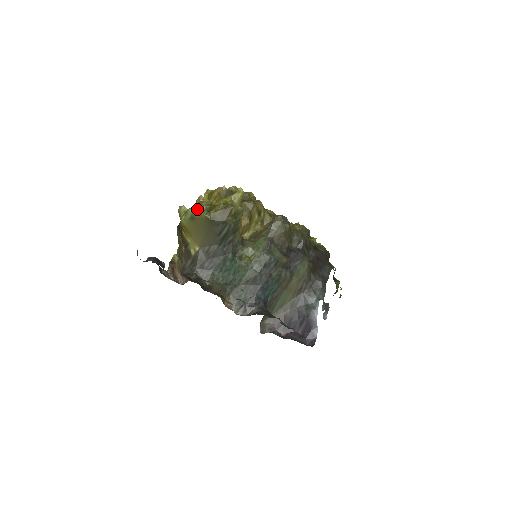
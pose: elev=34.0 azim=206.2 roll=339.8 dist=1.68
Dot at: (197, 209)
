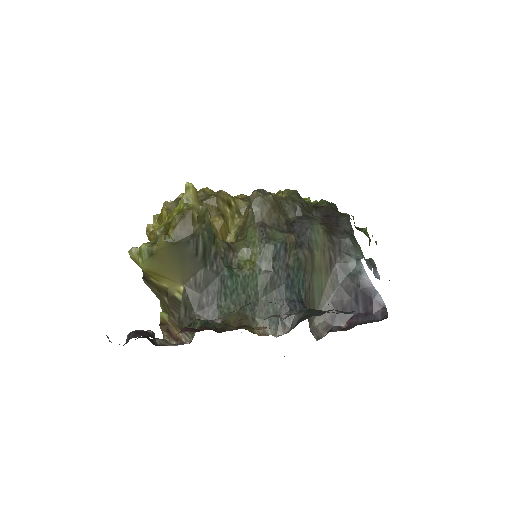
Dot at: occluded
